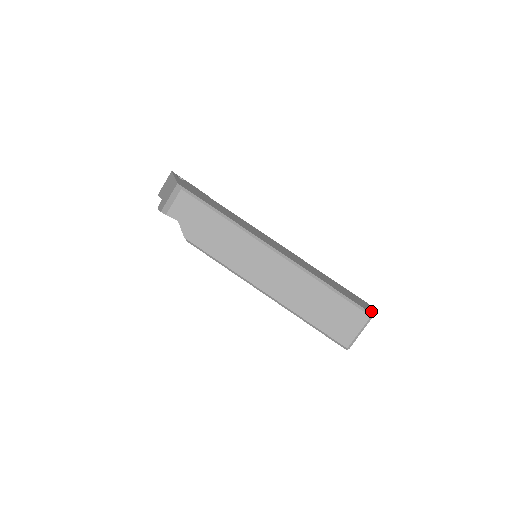
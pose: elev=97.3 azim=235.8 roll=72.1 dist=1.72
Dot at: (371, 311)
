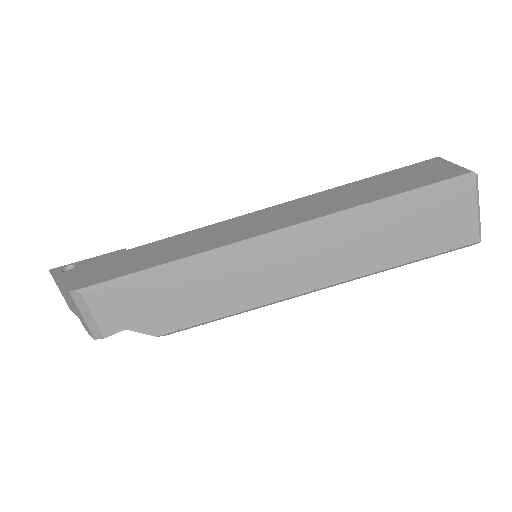
Dot at: (463, 168)
